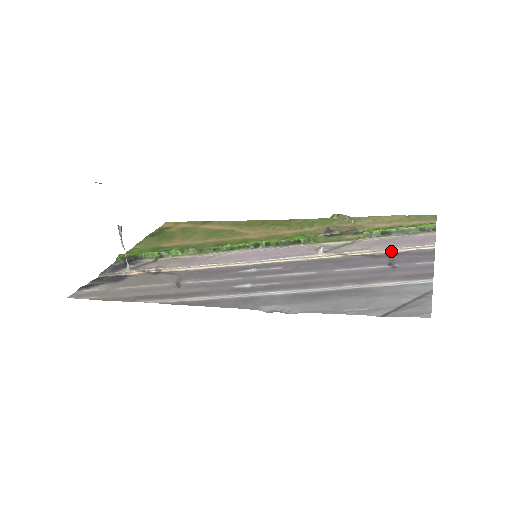
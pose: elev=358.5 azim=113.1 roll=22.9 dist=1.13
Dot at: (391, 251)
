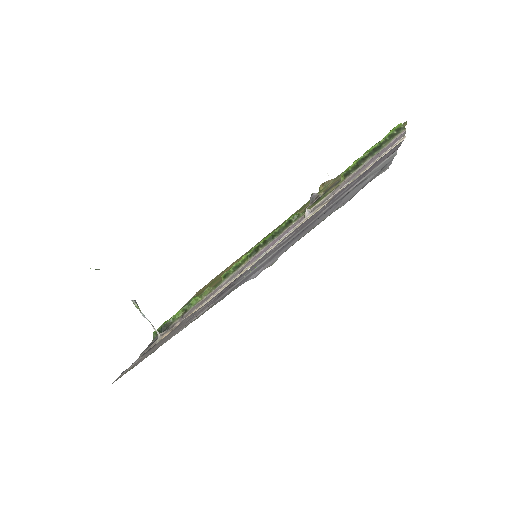
Dot at: (367, 169)
